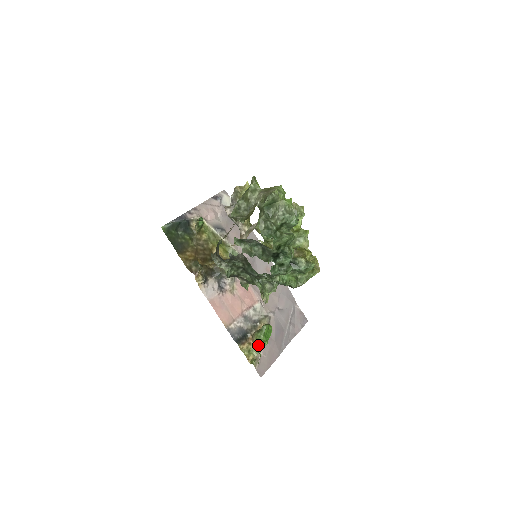
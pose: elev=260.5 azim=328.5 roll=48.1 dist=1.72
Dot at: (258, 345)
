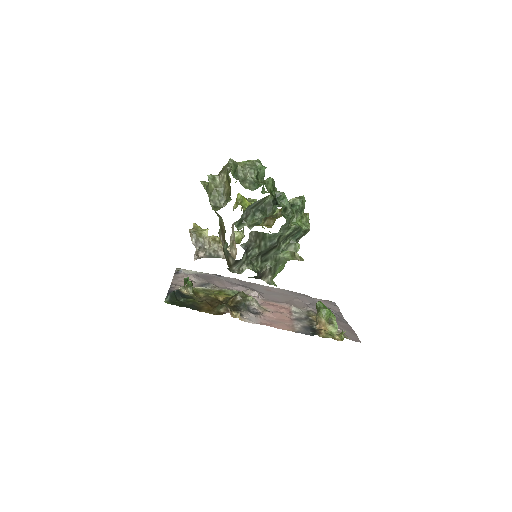
Dot at: (330, 322)
